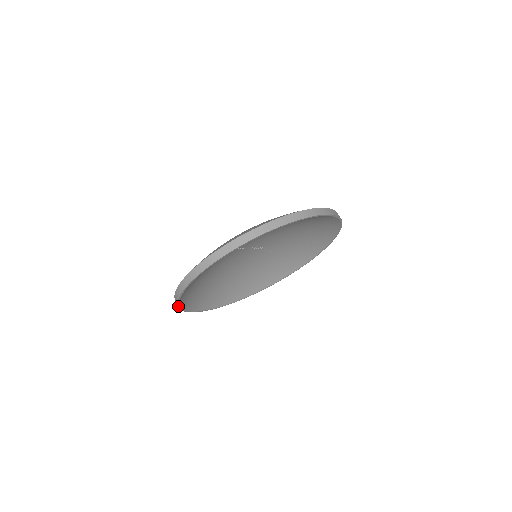
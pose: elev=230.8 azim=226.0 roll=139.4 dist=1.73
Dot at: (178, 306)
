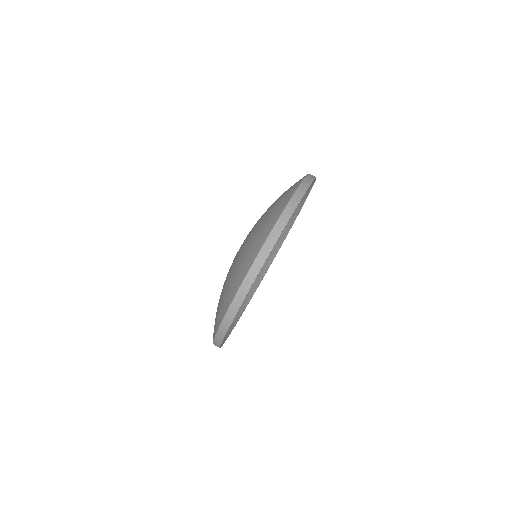
Dot at: occluded
